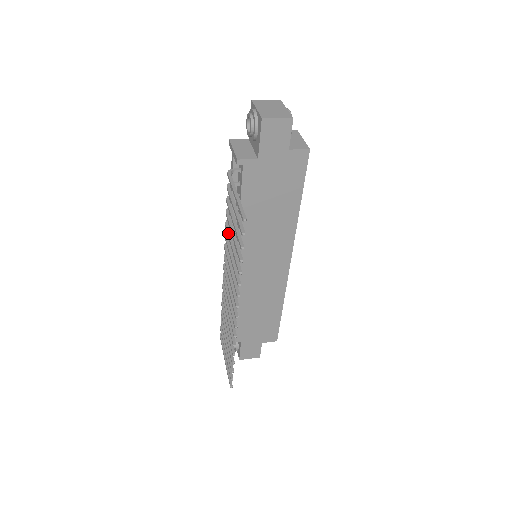
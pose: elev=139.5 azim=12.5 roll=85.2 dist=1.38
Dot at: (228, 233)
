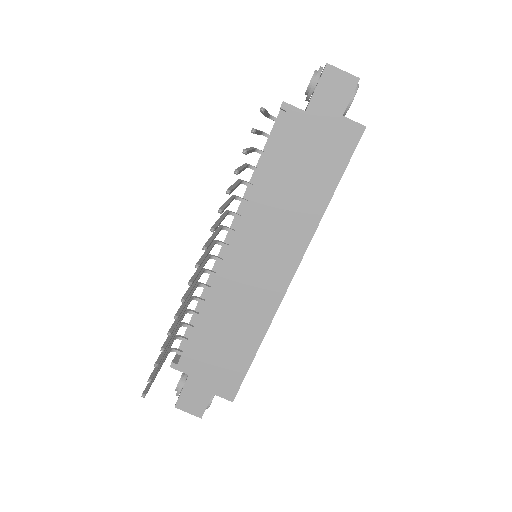
Dot at: (237, 181)
